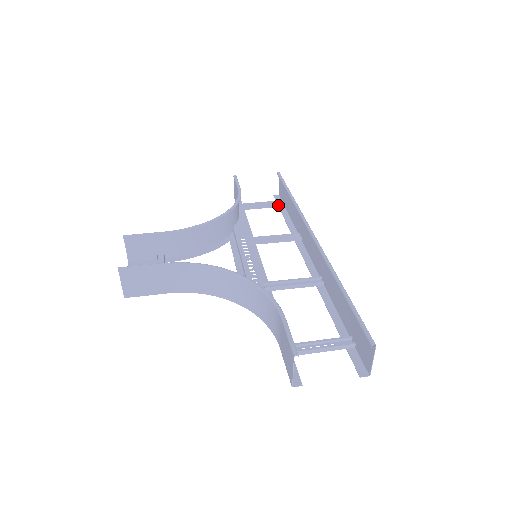
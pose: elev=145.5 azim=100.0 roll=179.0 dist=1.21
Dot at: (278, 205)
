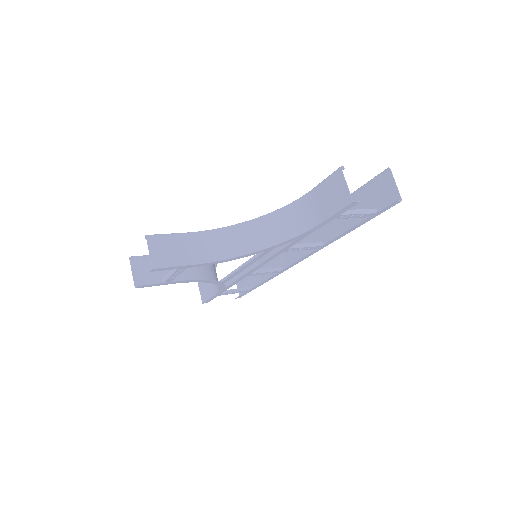
Dot at: (245, 289)
